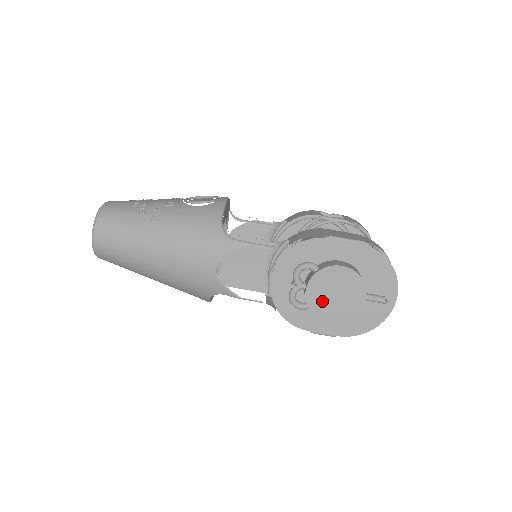
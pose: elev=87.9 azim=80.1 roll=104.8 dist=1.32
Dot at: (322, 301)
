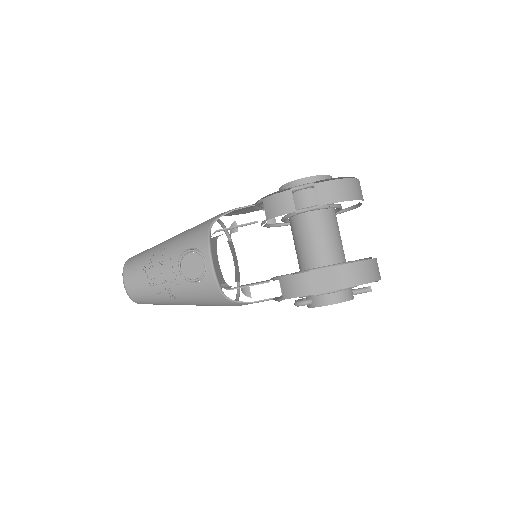
Dot at: occluded
